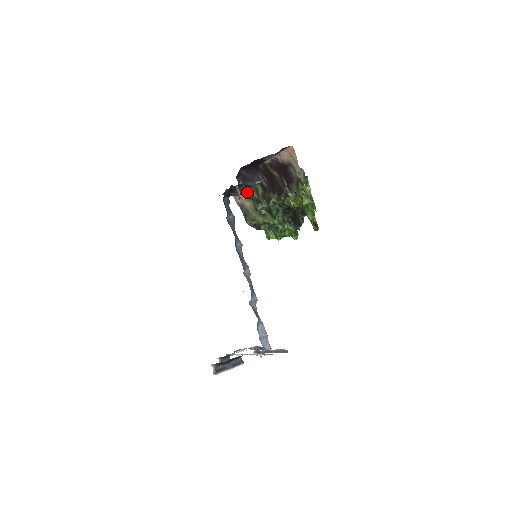
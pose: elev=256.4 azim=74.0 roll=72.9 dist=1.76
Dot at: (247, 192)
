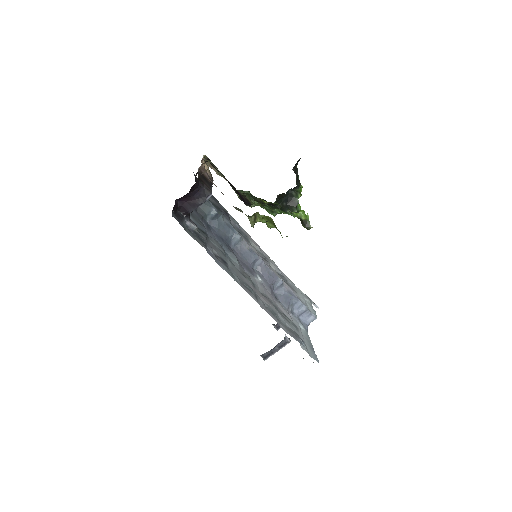
Dot at: (218, 170)
